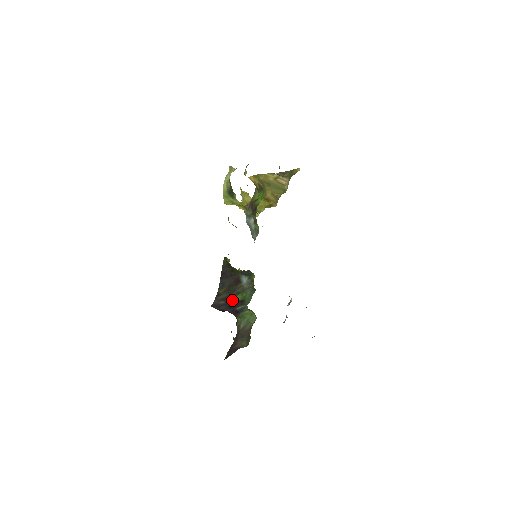
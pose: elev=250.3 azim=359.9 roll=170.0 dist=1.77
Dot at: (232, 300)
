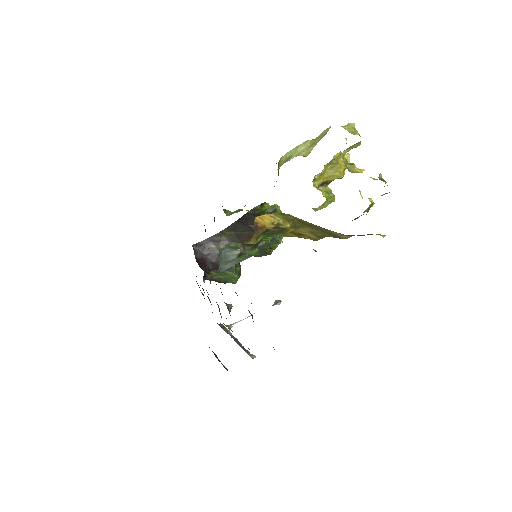
Dot at: occluded
